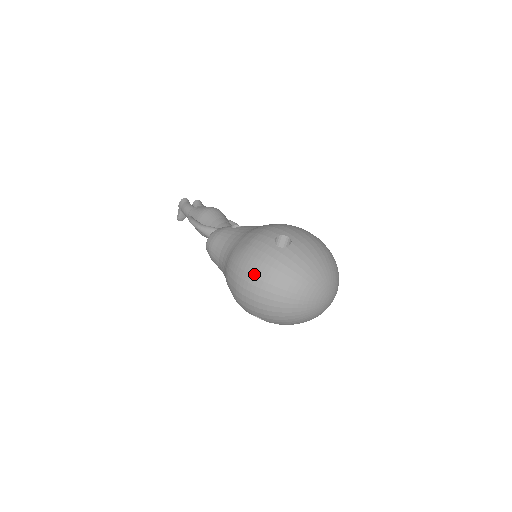
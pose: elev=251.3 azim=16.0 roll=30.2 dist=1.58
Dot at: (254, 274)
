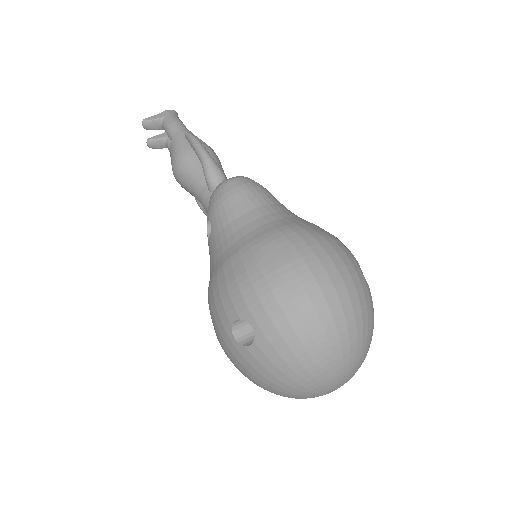
Dot at: (332, 276)
